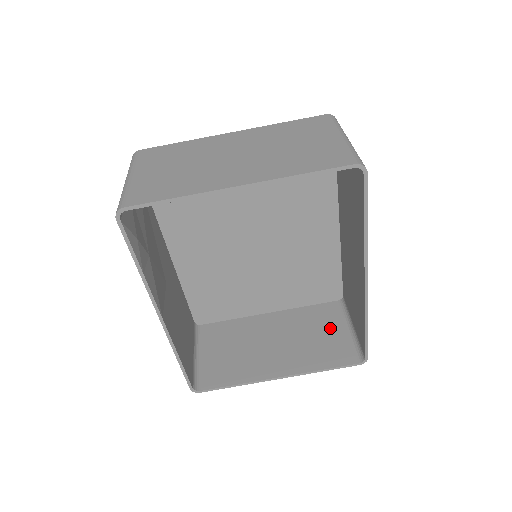
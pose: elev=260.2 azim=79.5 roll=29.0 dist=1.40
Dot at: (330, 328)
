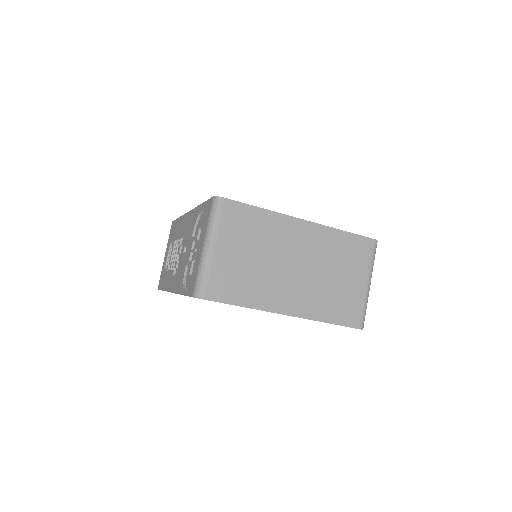
Dot at: occluded
